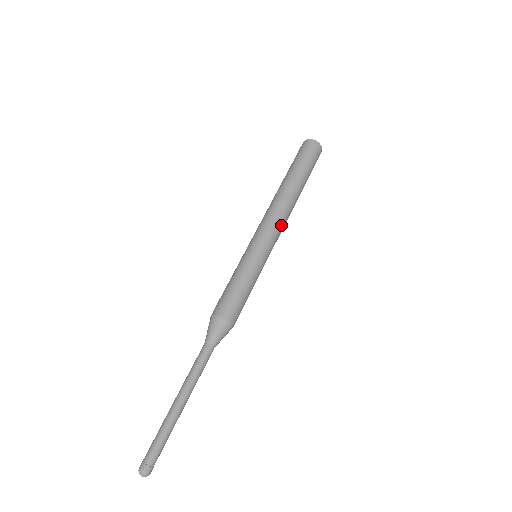
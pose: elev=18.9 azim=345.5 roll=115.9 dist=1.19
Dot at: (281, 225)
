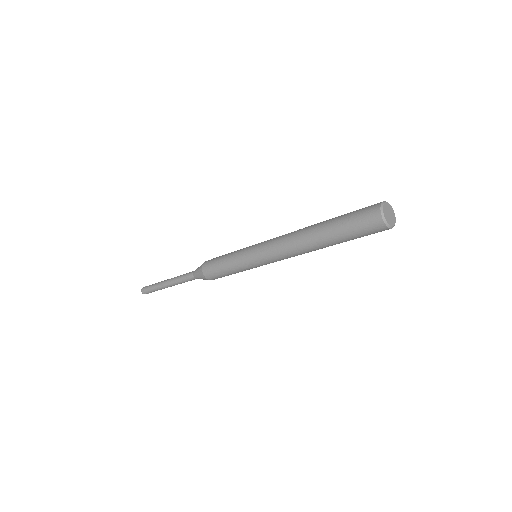
Dot at: (281, 255)
